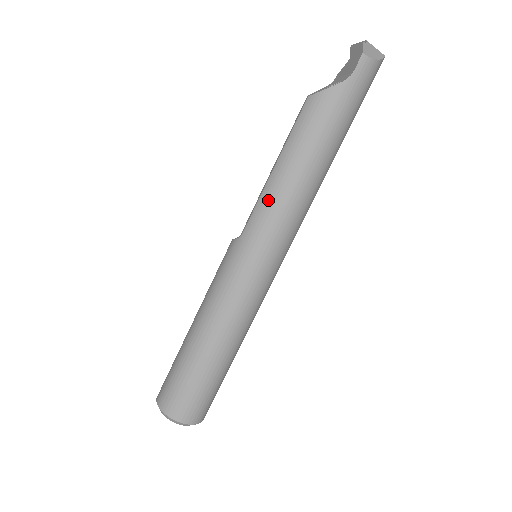
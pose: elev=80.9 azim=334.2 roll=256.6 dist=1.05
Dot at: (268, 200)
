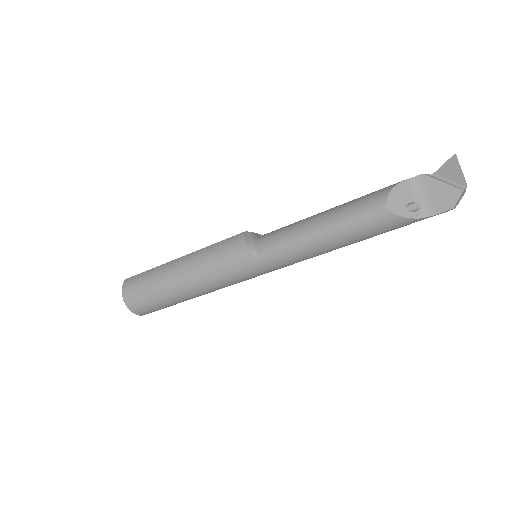
Dot at: (296, 252)
